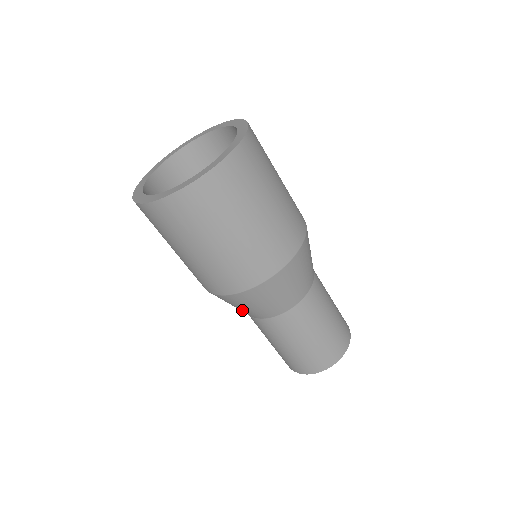
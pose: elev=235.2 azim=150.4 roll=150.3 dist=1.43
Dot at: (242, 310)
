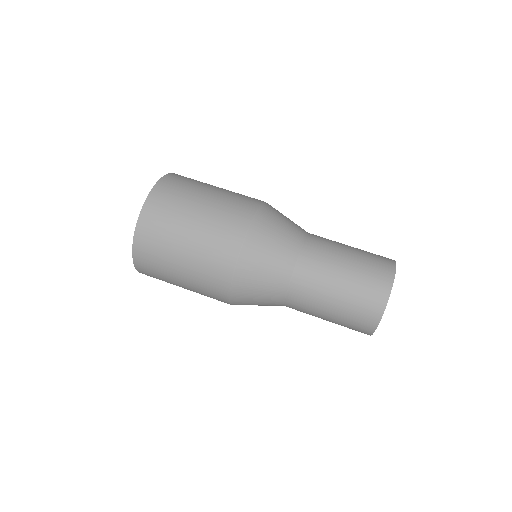
Dot at: (279, 255)
